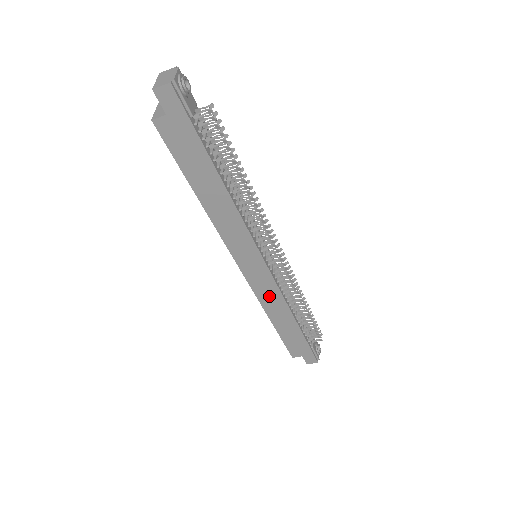
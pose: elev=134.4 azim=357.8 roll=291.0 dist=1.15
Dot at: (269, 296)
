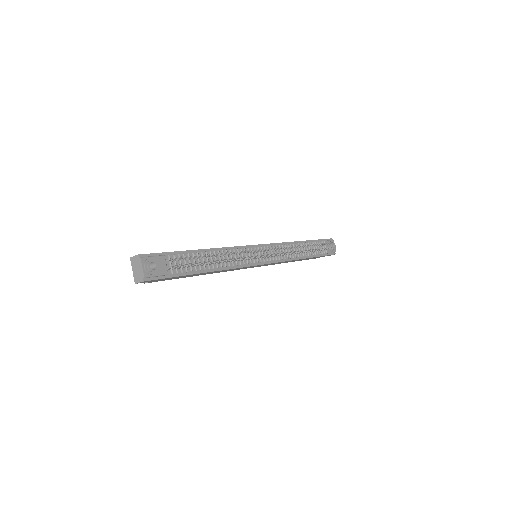
Dot at: occluded
